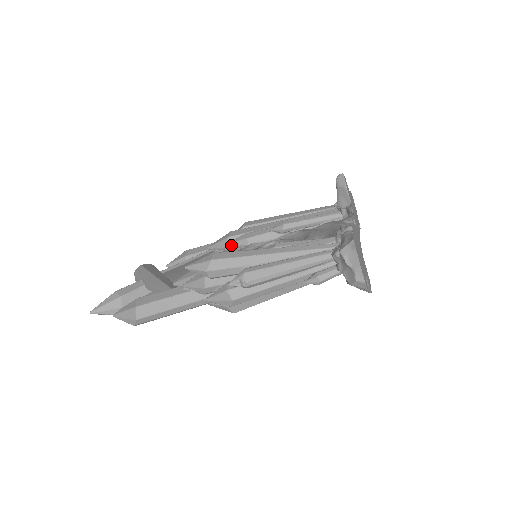
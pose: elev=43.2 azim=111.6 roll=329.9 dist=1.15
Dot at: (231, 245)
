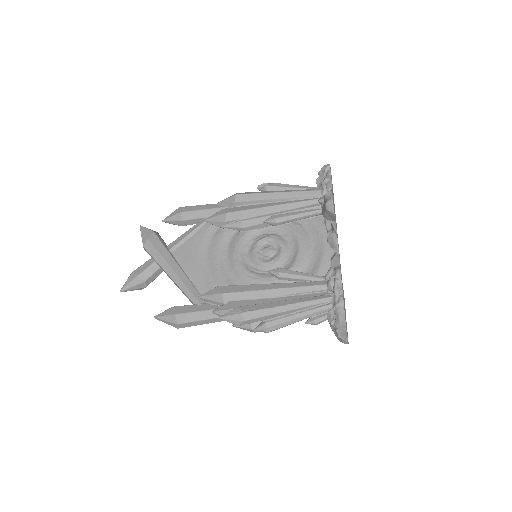
Dot at: (228, 228)
